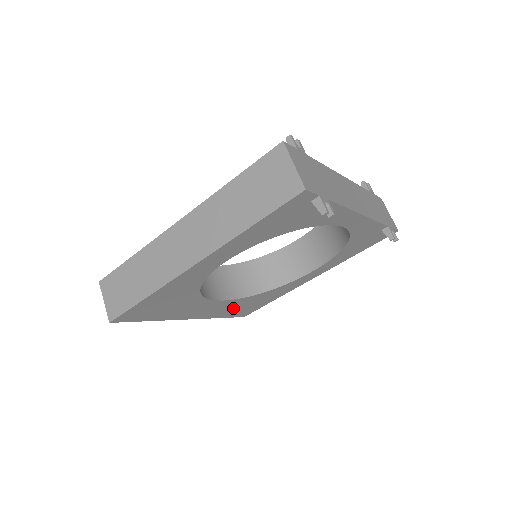
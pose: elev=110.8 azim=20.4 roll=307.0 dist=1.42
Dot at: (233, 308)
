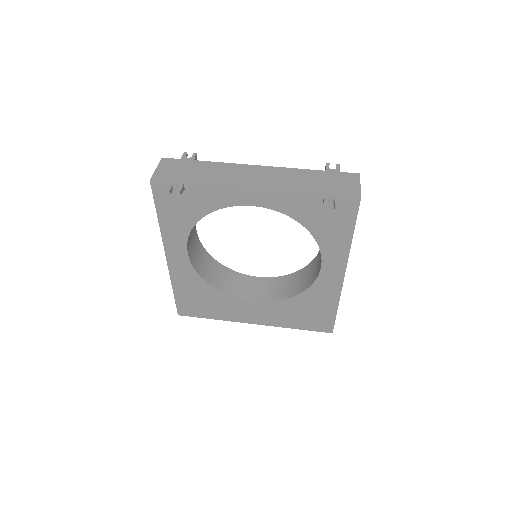
Dot at: (291, 315)
